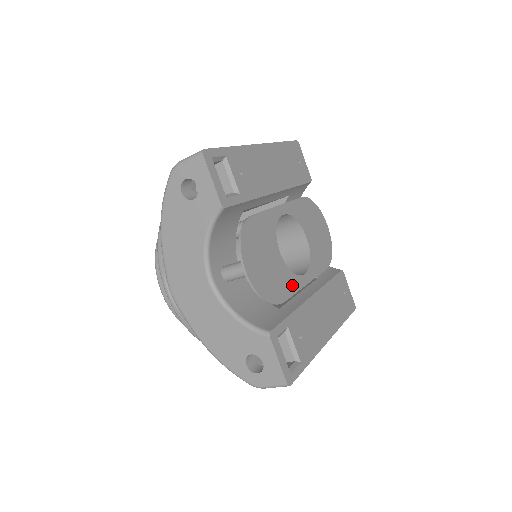
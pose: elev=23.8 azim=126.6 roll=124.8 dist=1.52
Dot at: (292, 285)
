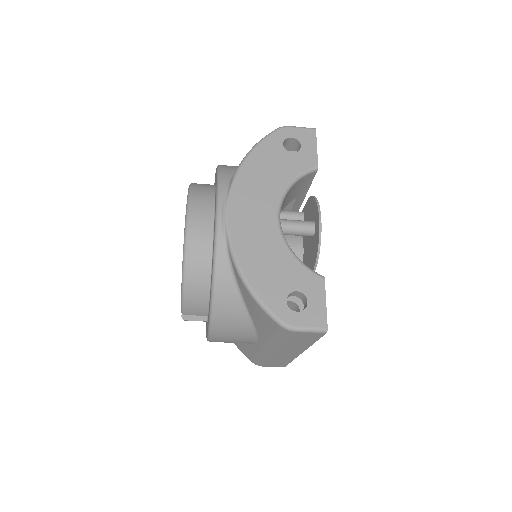
Dot at: occluded
